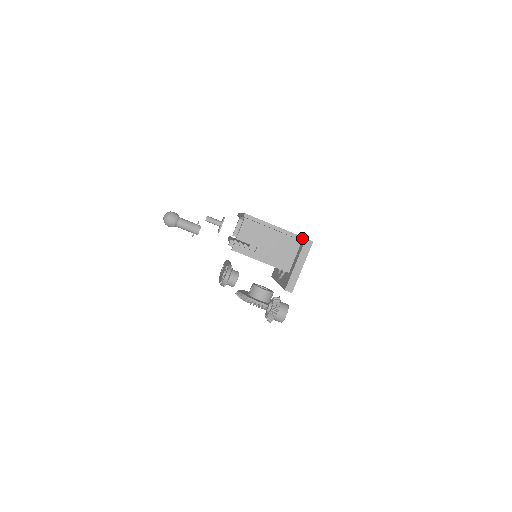
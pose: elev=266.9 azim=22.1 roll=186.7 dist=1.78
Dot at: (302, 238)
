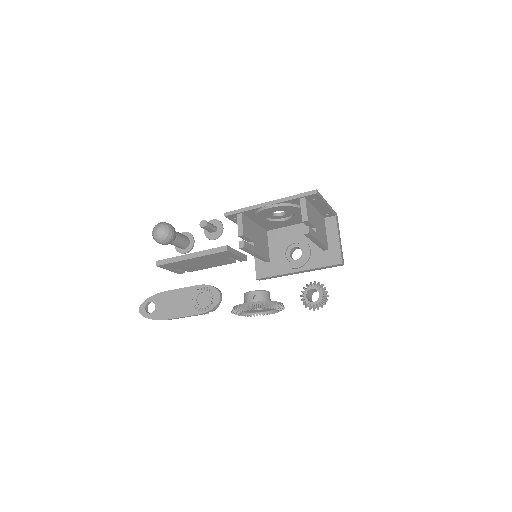
Dot at: (334, 212)
